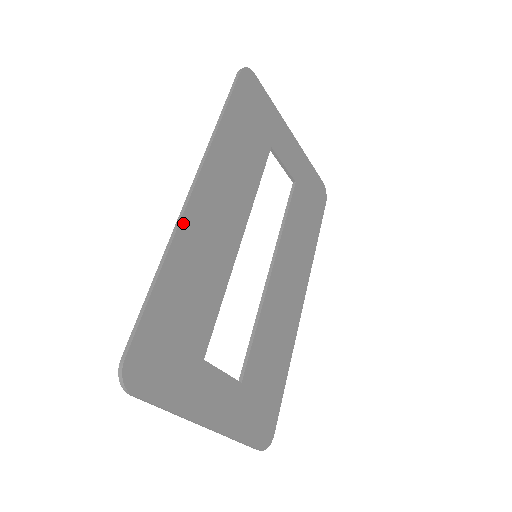
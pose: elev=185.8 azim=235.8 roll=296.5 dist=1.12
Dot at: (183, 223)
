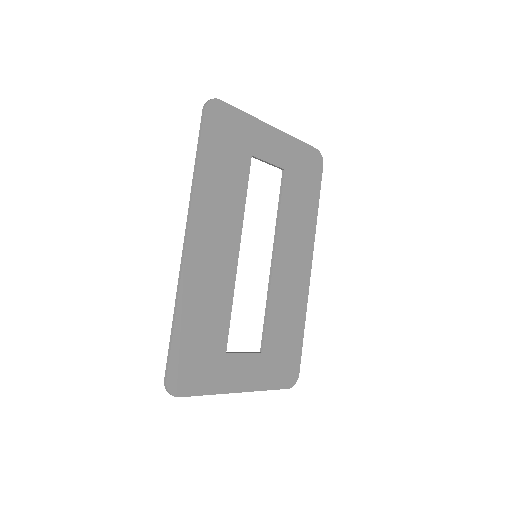
Dot at: (184, 271)
